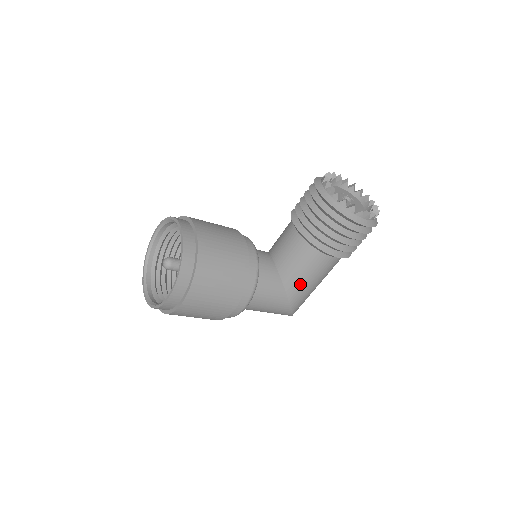
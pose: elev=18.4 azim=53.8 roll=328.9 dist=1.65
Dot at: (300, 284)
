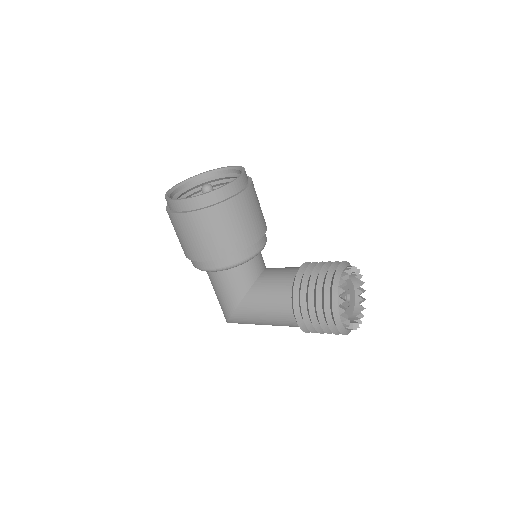
Dot at: (256, 306)
